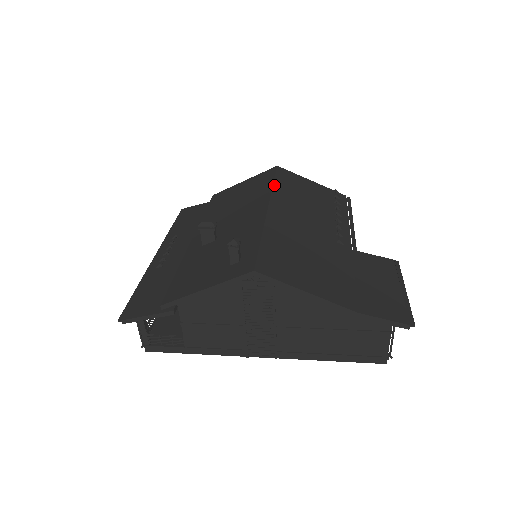
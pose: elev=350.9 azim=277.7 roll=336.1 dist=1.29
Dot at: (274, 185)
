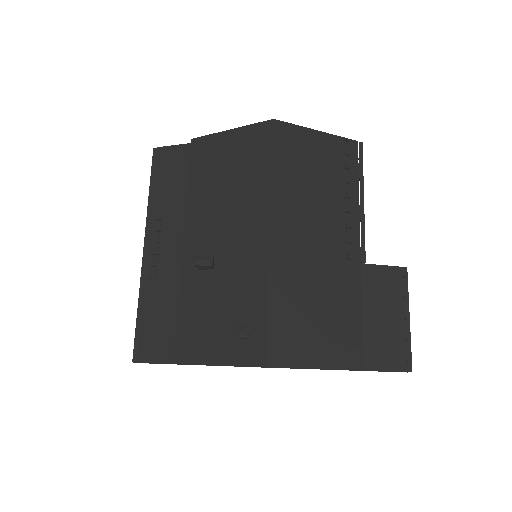
Dot at: (273, 175)
